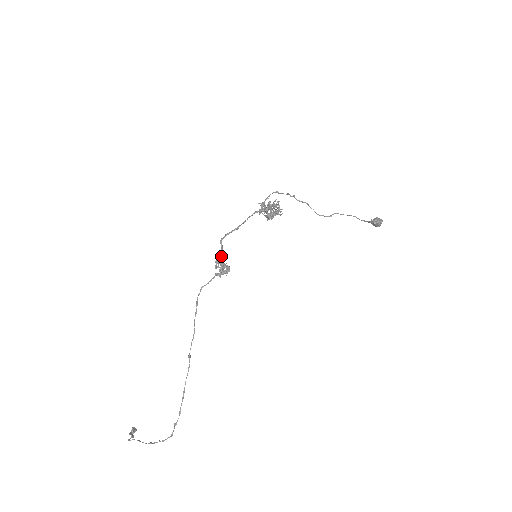
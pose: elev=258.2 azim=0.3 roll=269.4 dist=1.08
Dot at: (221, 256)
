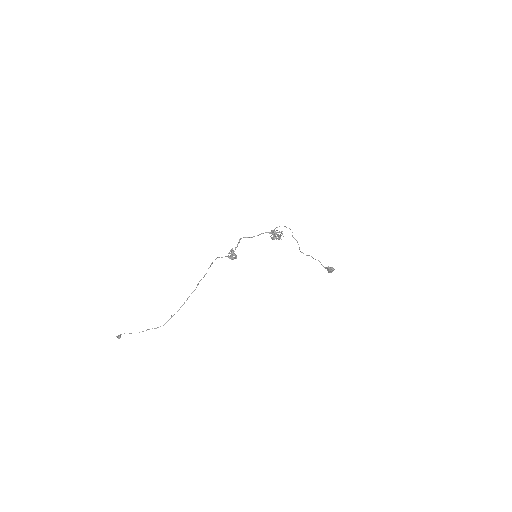
Dot at: (236, 247)
